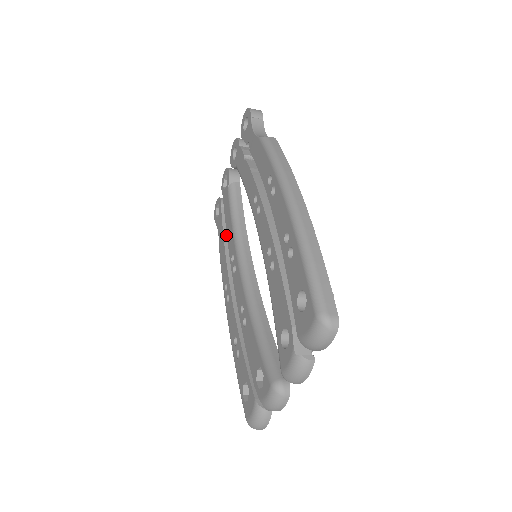
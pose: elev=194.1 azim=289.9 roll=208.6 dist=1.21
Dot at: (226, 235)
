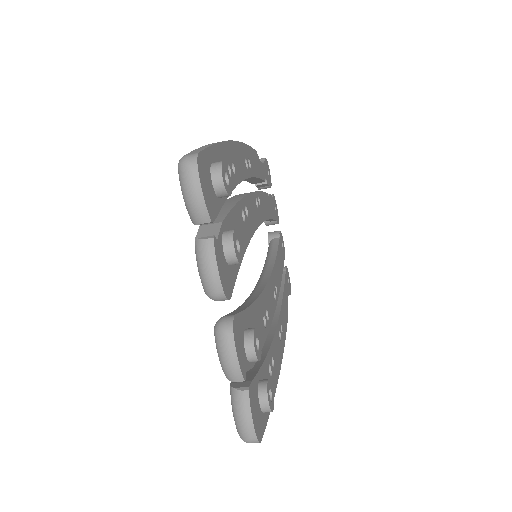
Dot at: occluded
